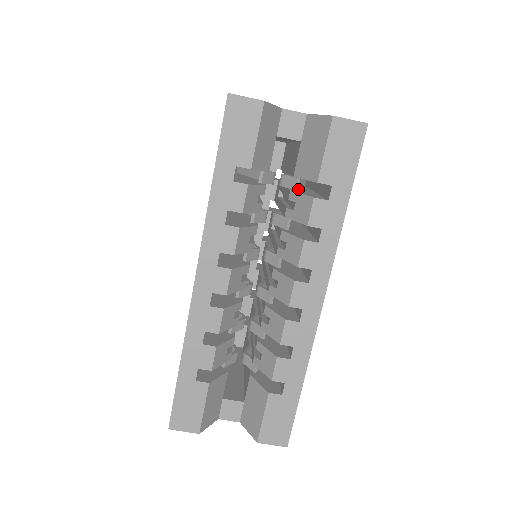
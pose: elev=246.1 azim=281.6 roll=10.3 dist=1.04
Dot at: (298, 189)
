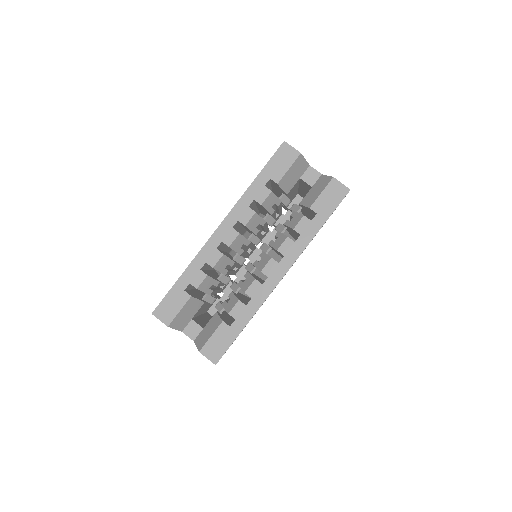
Dot at: occluded
